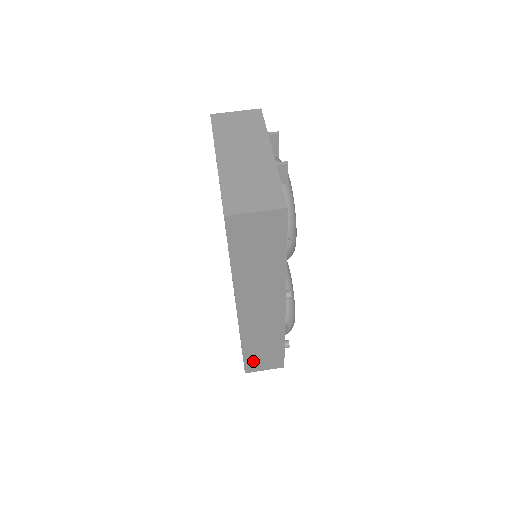
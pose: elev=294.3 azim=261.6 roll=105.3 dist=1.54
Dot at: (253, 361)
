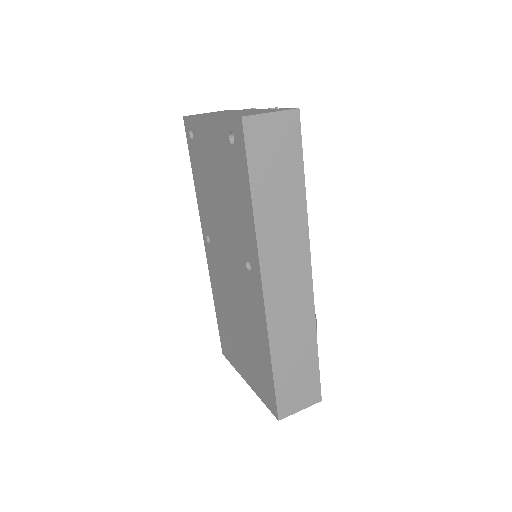
Dot at: (286, 391)
